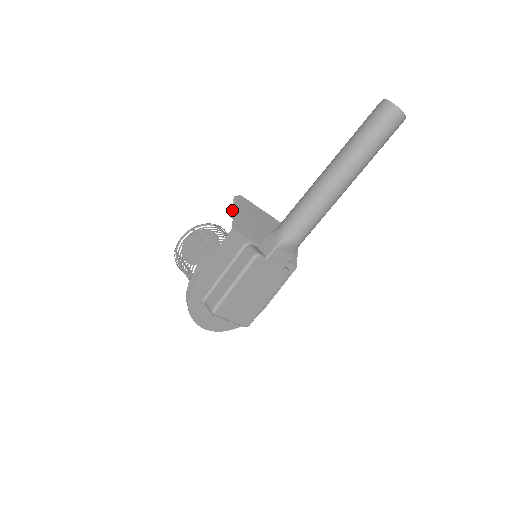
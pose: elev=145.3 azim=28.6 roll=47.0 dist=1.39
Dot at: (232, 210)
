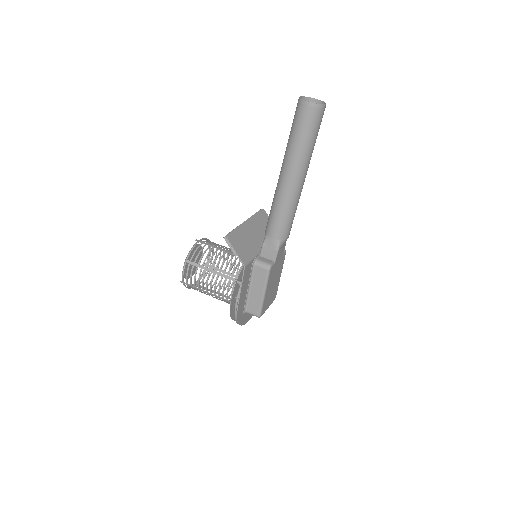
Dot at: (231, 250)
